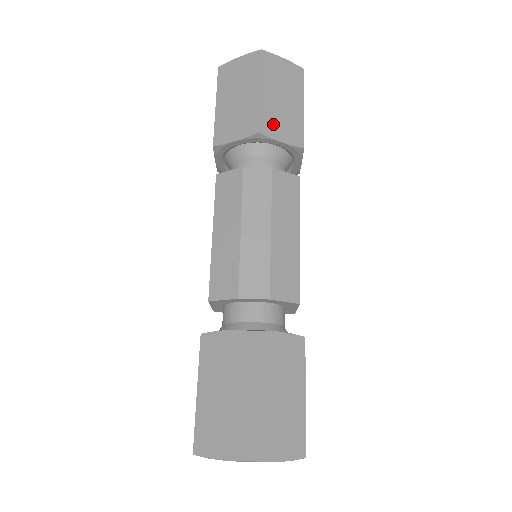
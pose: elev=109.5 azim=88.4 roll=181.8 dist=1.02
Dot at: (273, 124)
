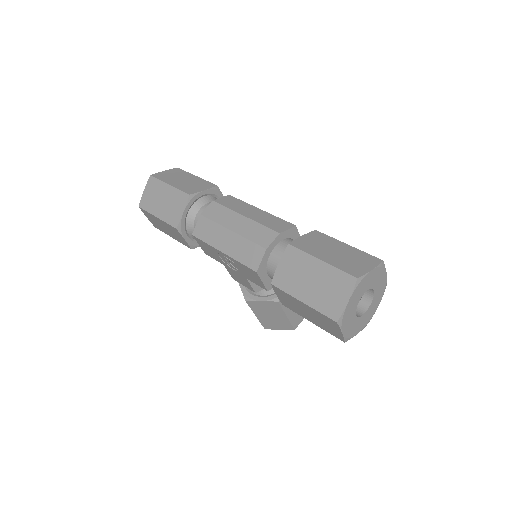
Dot at: (191, 189)
